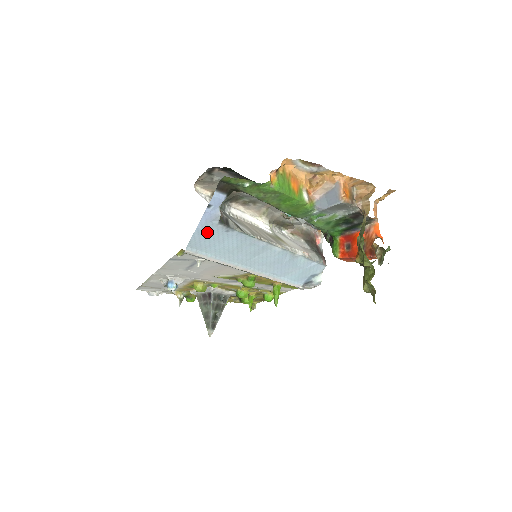
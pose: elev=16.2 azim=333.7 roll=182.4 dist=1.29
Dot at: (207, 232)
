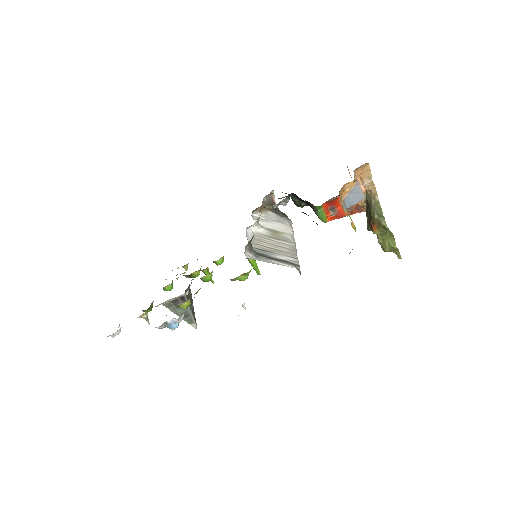
Dot at: occluded
